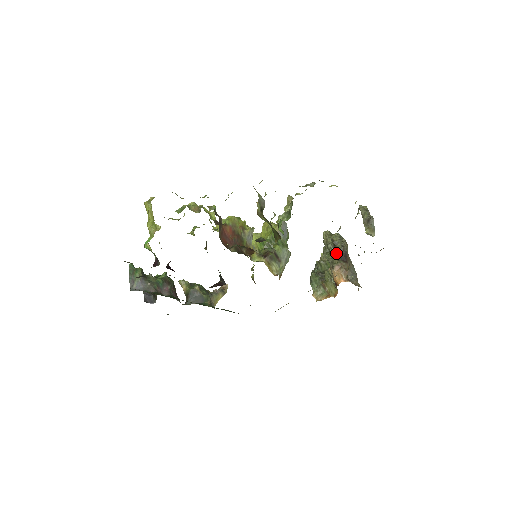
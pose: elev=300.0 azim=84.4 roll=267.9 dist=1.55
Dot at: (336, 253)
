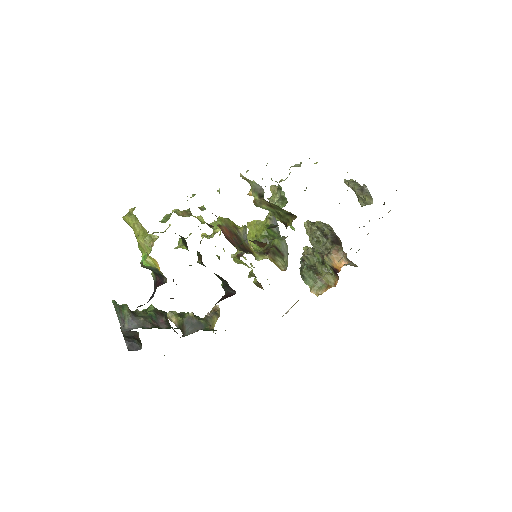
Dot at: (327, 239)
